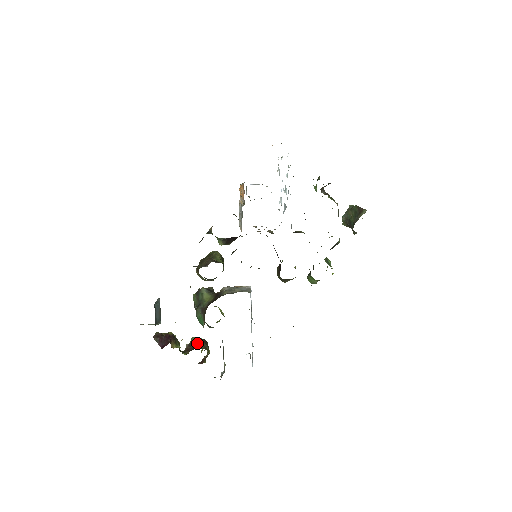
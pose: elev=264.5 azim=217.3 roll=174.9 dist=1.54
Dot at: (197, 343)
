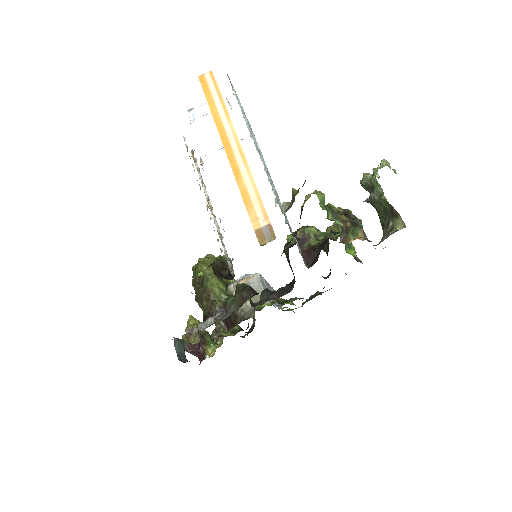
Dot at: occluded
